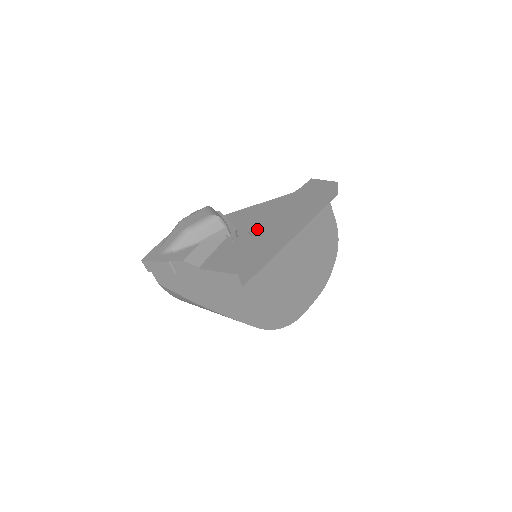
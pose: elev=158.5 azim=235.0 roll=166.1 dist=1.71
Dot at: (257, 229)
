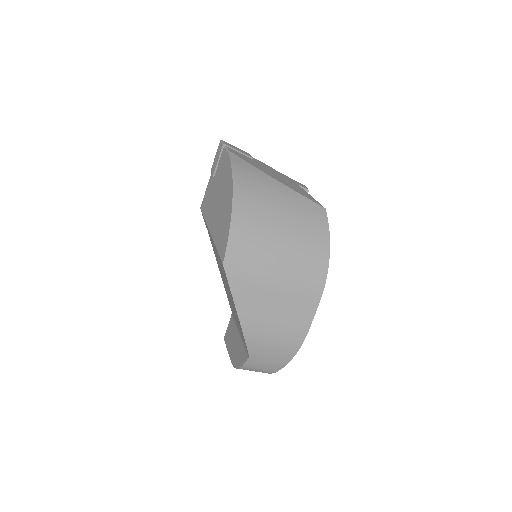
Dot at: occluded
